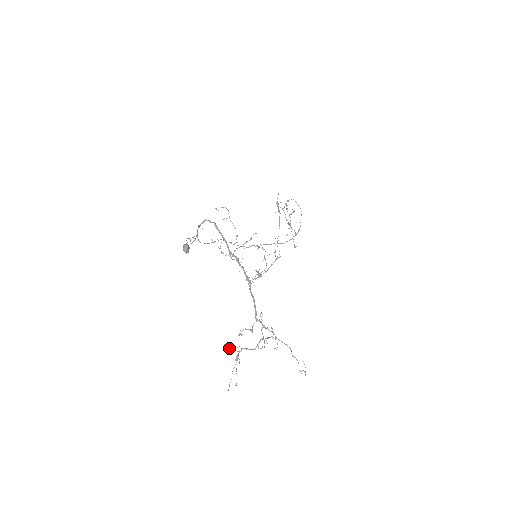
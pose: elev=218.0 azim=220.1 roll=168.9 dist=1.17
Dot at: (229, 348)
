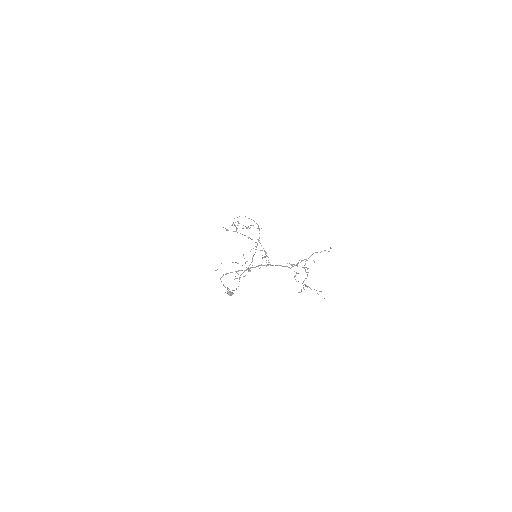
Dot at: (301, 290)
